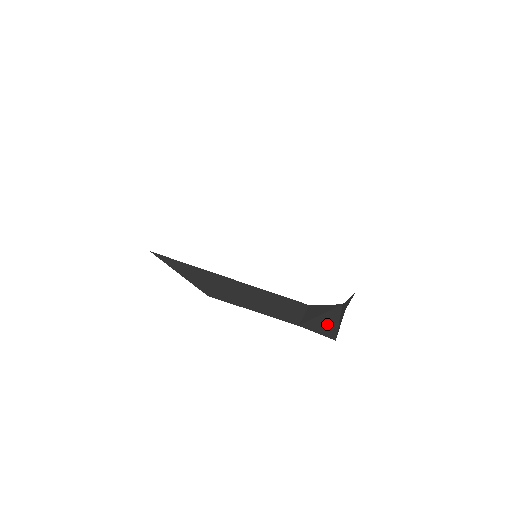
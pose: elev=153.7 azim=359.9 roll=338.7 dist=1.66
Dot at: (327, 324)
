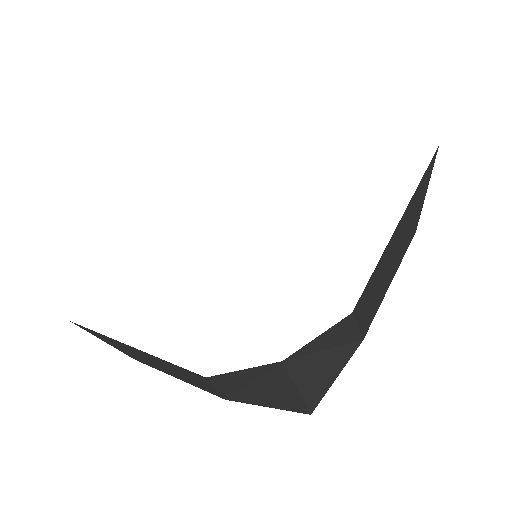
Dot at: (275, 393)
